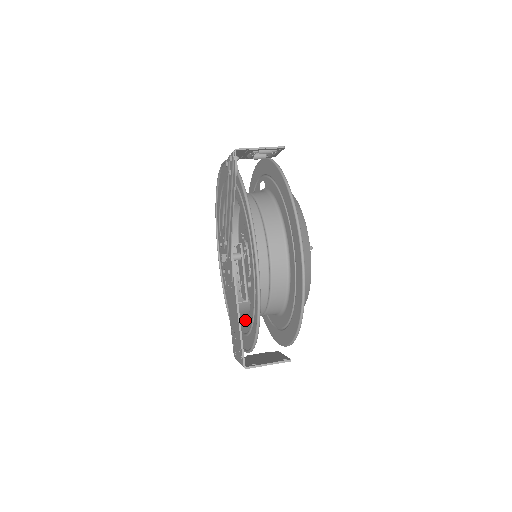
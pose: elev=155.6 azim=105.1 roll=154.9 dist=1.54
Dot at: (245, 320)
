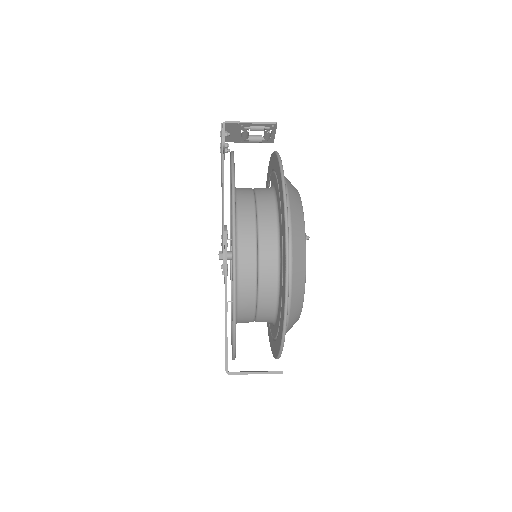
Dot at: occluded
